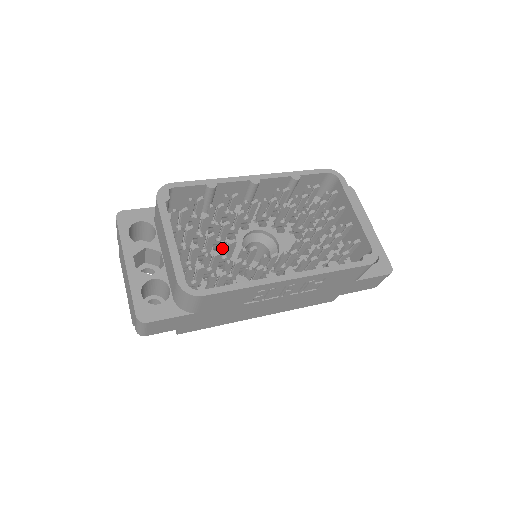
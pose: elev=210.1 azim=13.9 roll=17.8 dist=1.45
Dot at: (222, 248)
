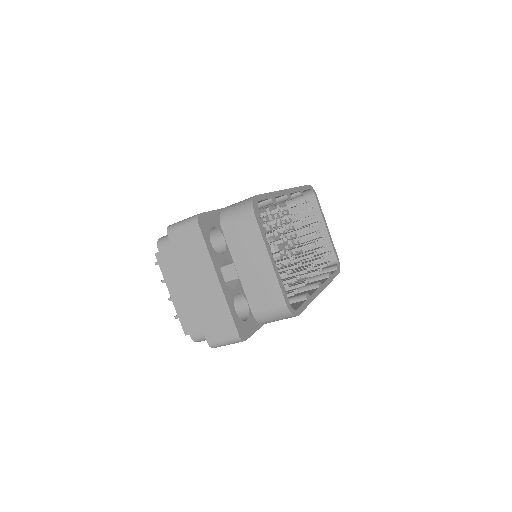
Dot at: (283, 263)
